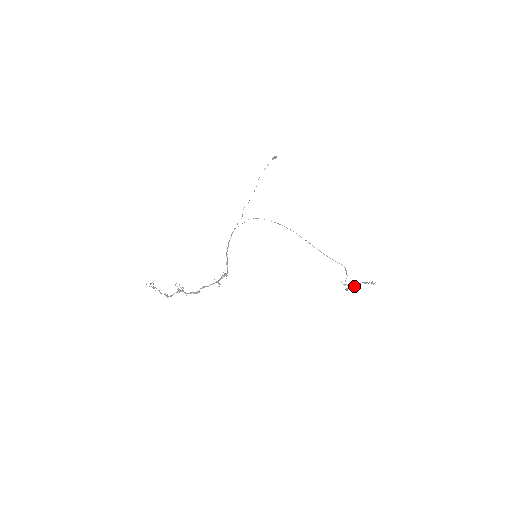
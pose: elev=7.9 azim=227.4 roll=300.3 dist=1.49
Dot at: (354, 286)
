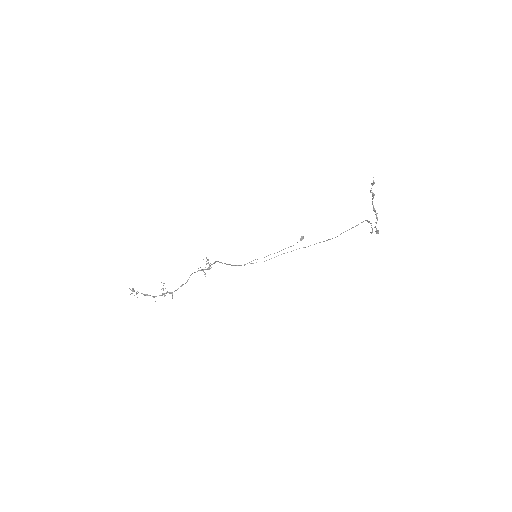
Dot at: (376, 218)
